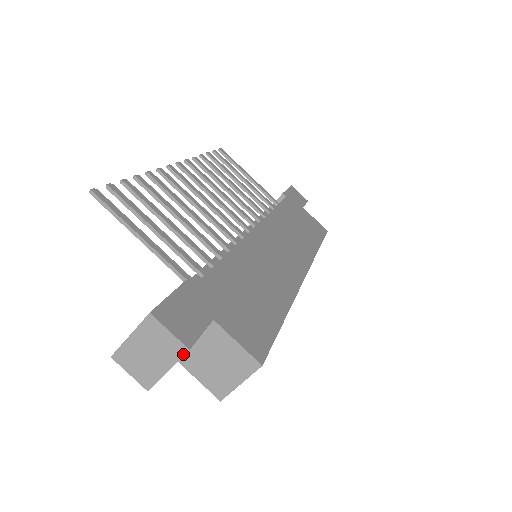
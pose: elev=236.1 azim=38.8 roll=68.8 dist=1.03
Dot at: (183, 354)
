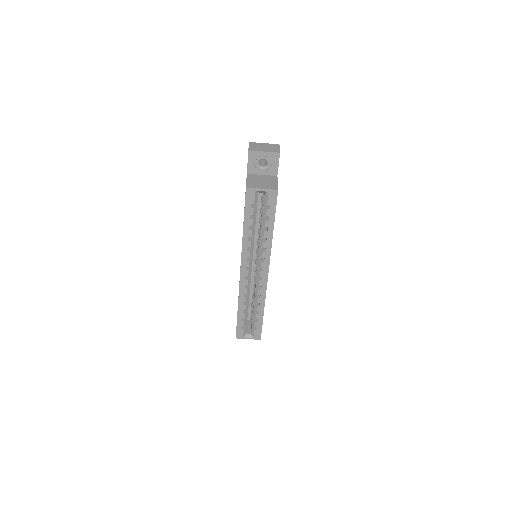
Dot at: (276, 152)
